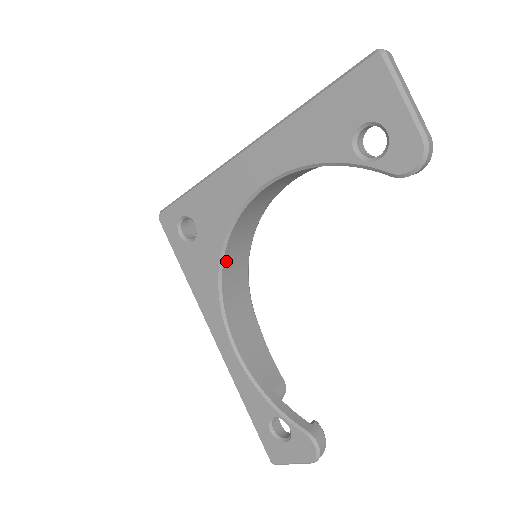
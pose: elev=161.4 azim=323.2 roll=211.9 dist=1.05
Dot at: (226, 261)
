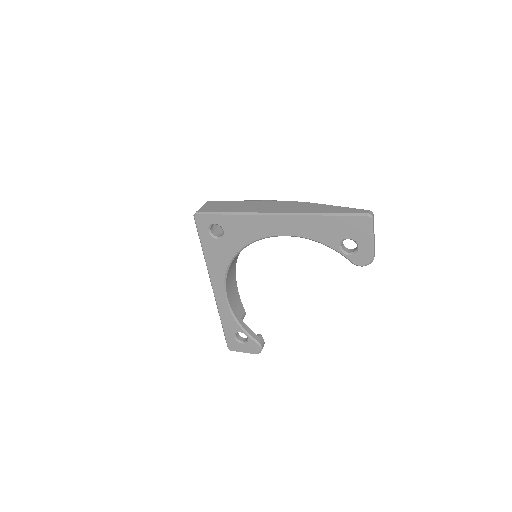
Dot at: occluded
